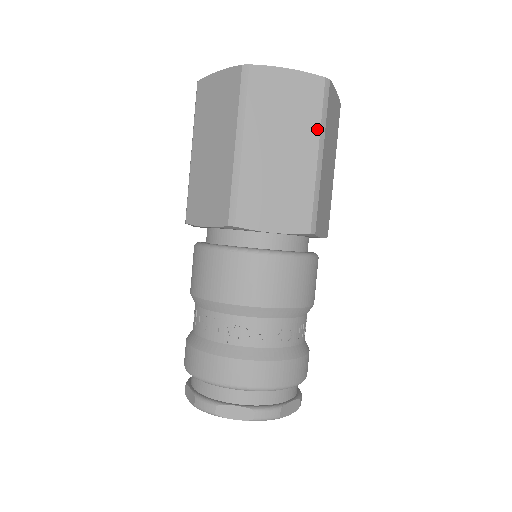
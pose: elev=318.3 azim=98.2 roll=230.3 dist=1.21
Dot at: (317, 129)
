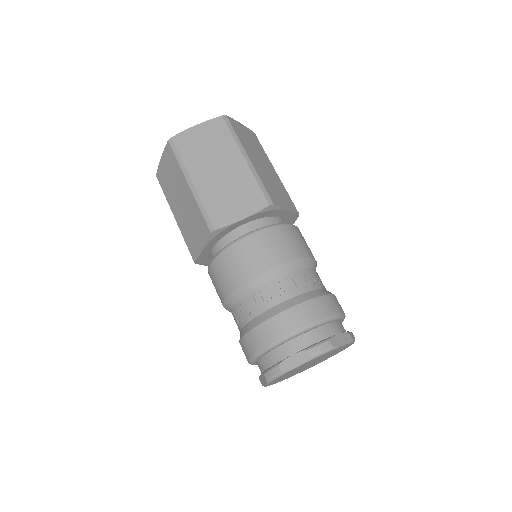
Dot at: (267, 157)
